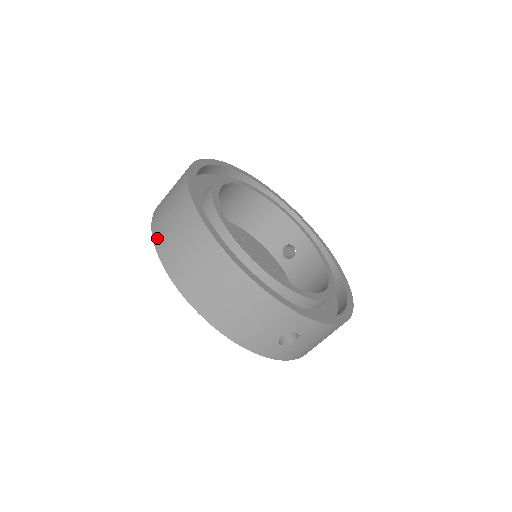
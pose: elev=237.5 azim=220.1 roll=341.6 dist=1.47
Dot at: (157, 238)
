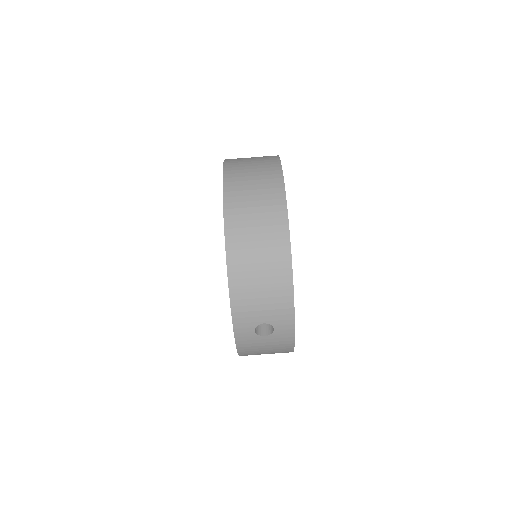
Dot at: (229, 179)
